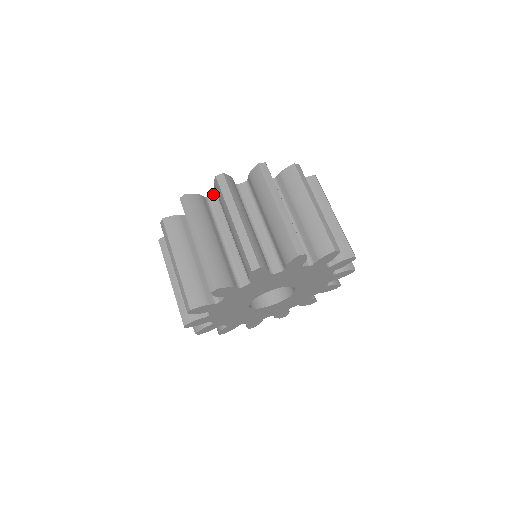
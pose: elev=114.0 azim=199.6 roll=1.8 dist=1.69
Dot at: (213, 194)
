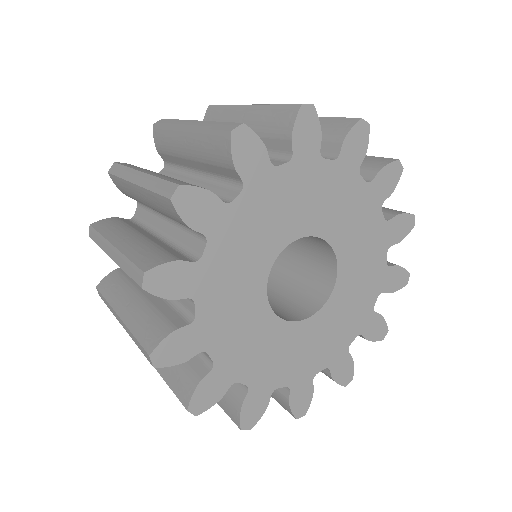
Dot at: occluded
